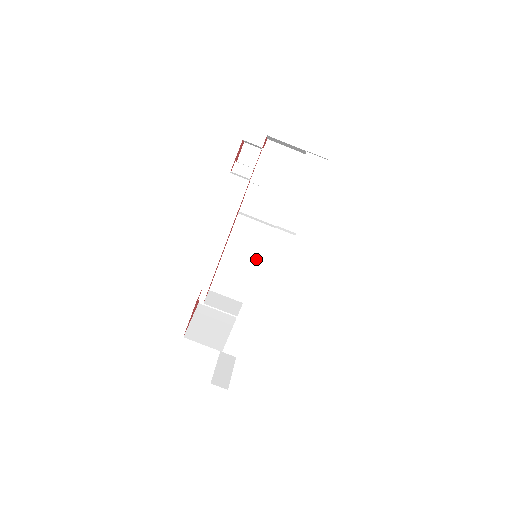
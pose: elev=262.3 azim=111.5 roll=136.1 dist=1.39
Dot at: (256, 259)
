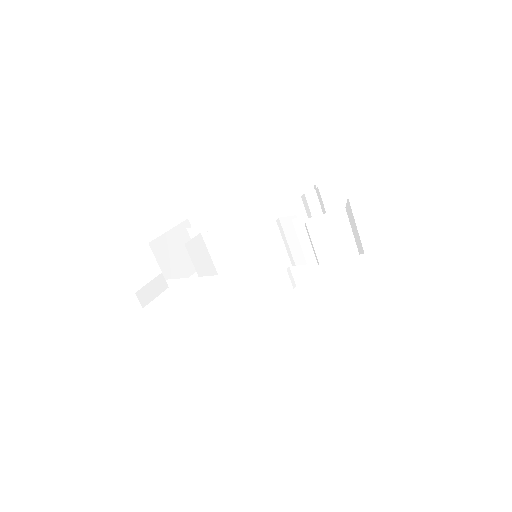
Dot at: (254, 257)
